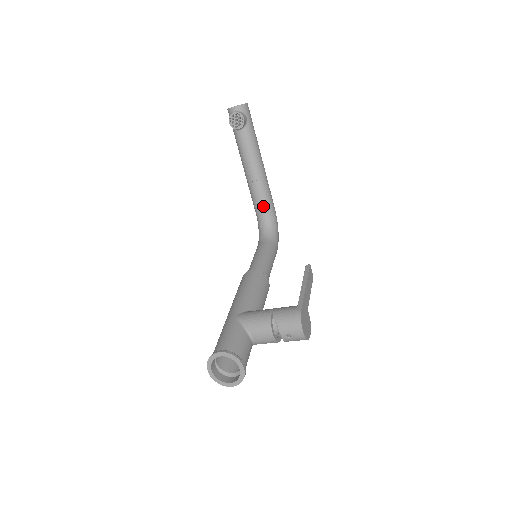
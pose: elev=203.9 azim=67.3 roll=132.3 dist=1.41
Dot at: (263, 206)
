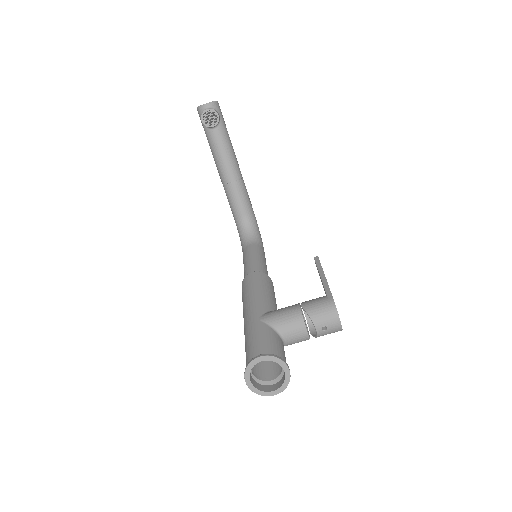
Dot at: (243, 208)
